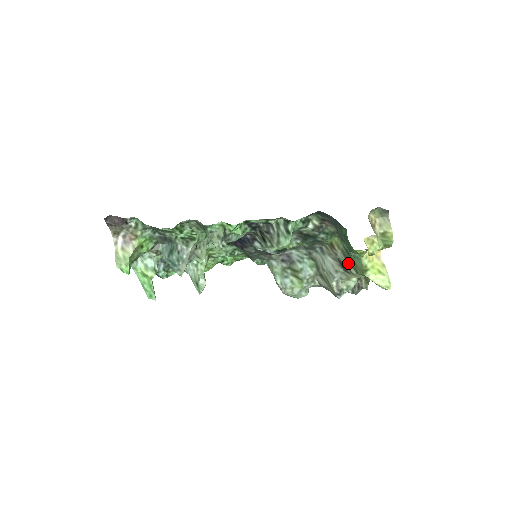
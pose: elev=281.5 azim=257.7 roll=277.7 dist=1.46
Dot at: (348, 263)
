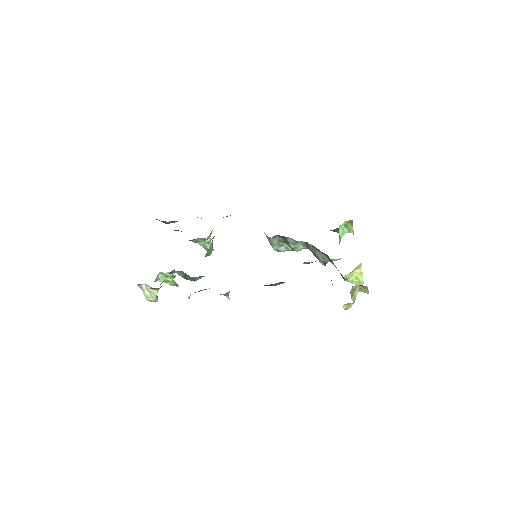
Dot at: occluded
